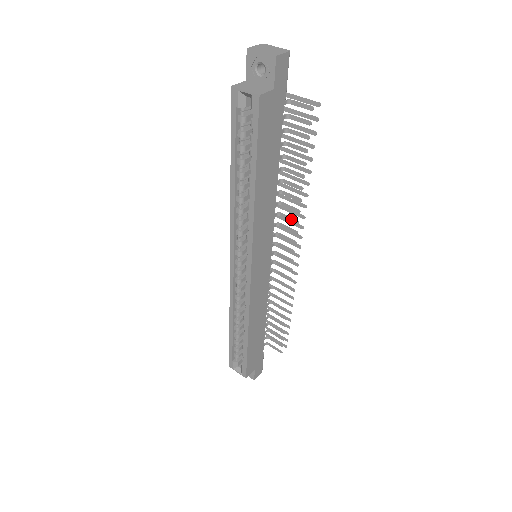
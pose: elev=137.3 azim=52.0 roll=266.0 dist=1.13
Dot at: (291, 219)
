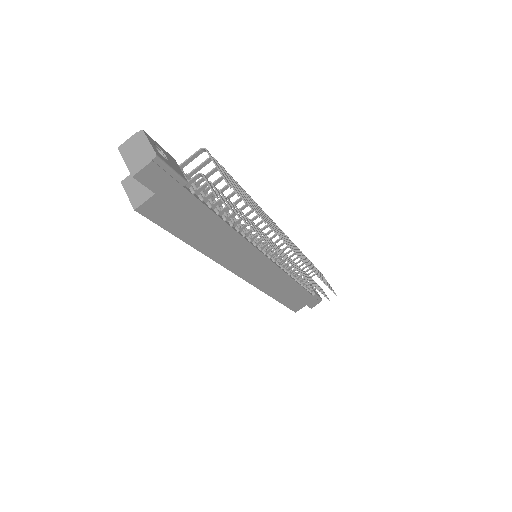
Dot at: (270, 244)
